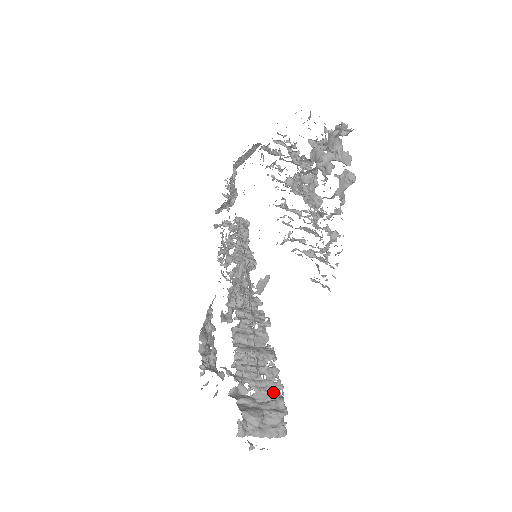
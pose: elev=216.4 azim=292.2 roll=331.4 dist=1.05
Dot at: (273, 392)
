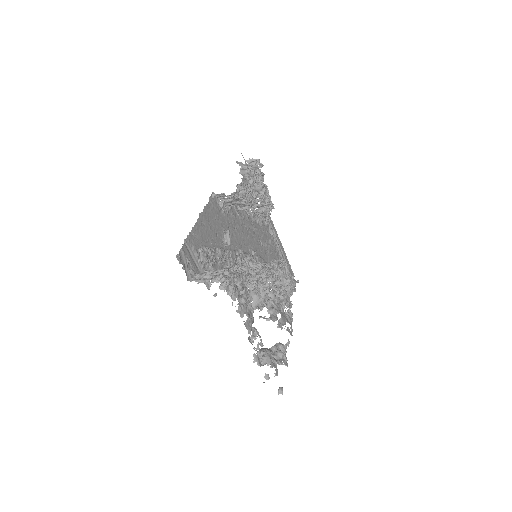
Dot at: occluded
